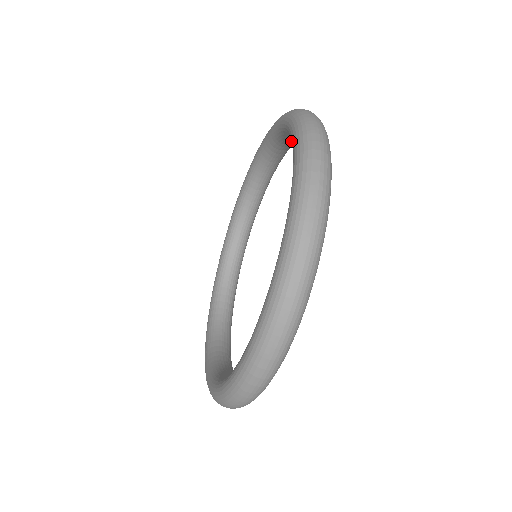
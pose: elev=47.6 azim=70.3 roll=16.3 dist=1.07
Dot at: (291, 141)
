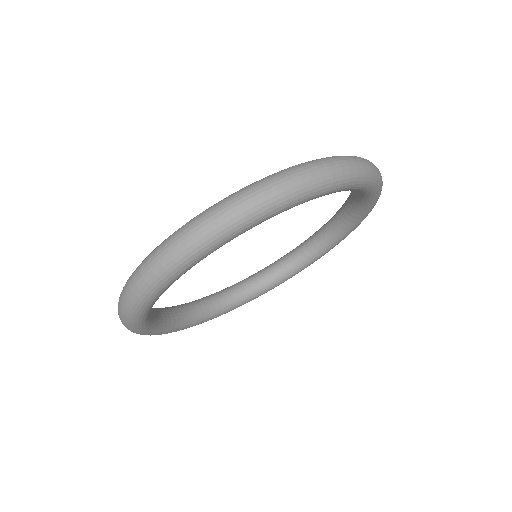
Dot at: (355, 199)
